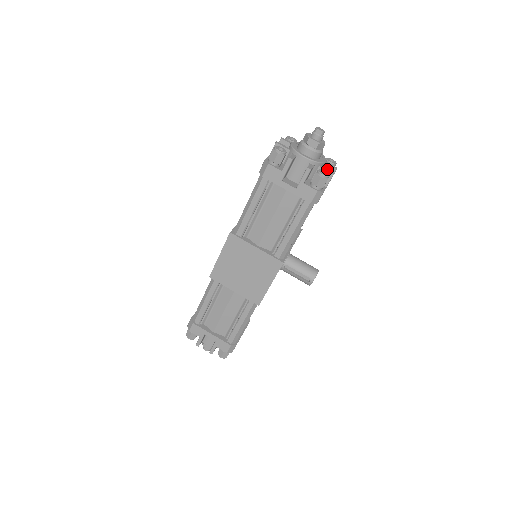
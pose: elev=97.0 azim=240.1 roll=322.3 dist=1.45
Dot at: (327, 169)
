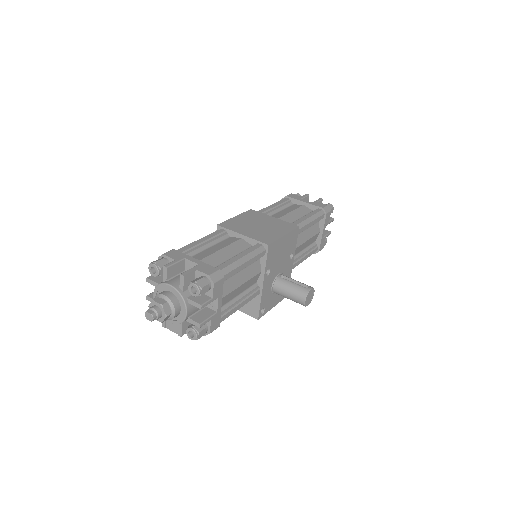
Dot at: occluded
